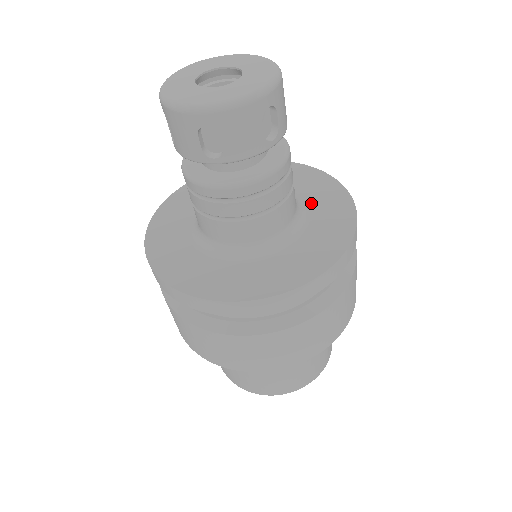
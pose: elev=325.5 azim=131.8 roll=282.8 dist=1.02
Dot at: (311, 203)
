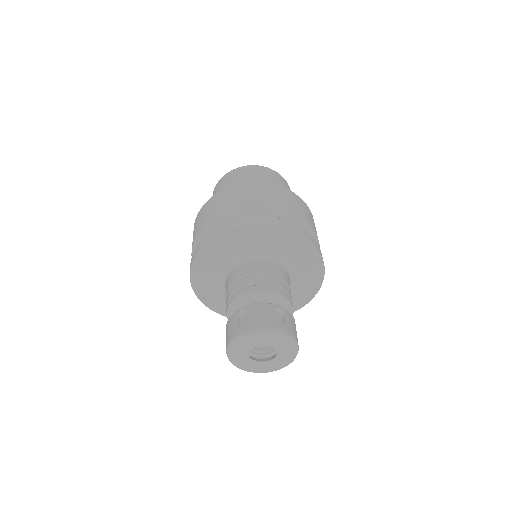
Dot at: (283, 252)
